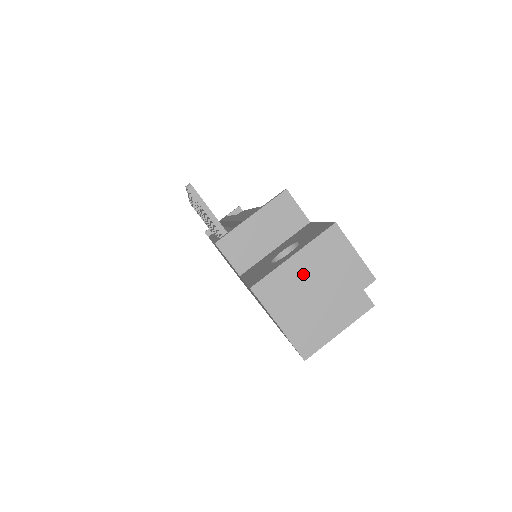
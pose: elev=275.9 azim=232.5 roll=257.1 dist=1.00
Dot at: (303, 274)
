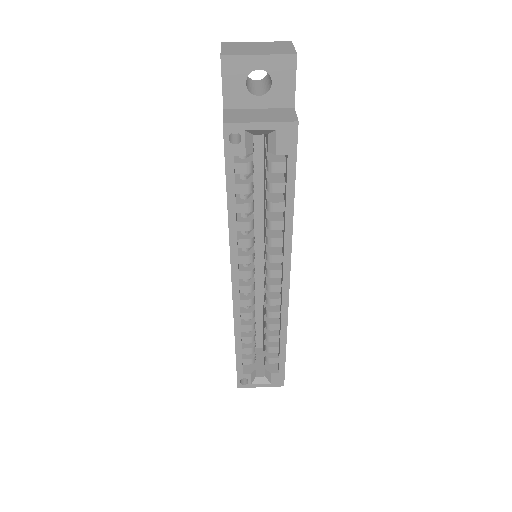
Dot at: (255, 45)
